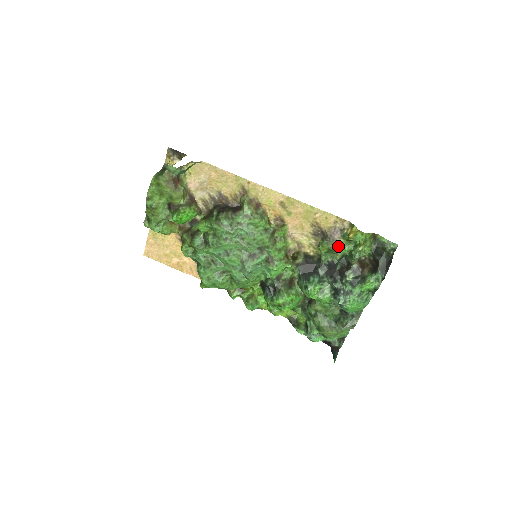
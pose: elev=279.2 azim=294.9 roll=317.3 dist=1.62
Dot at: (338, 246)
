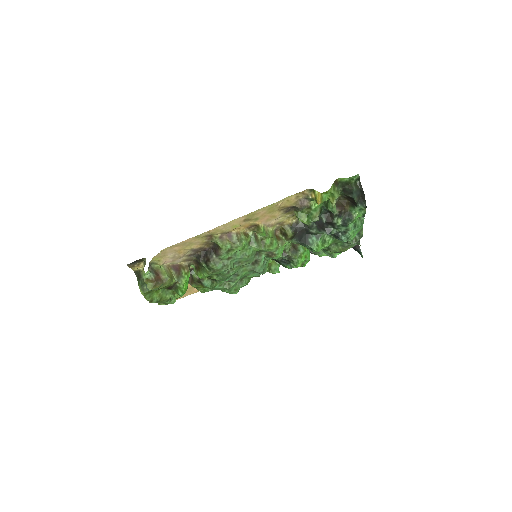
Dot at: (312, 208)
